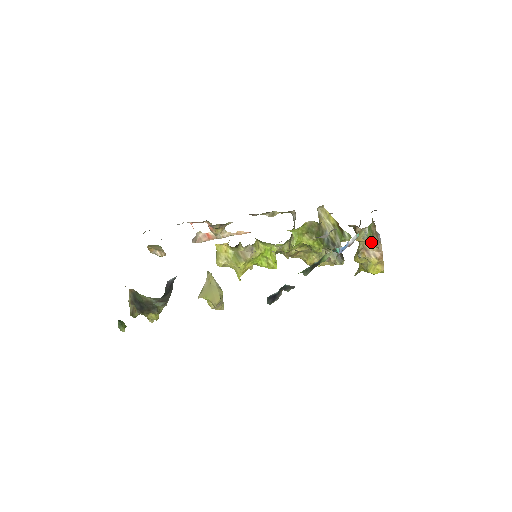
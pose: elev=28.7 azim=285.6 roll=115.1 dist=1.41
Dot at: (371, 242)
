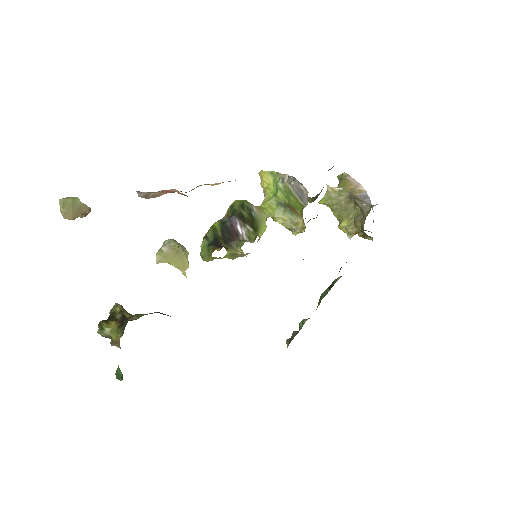
Dot at: occluded
